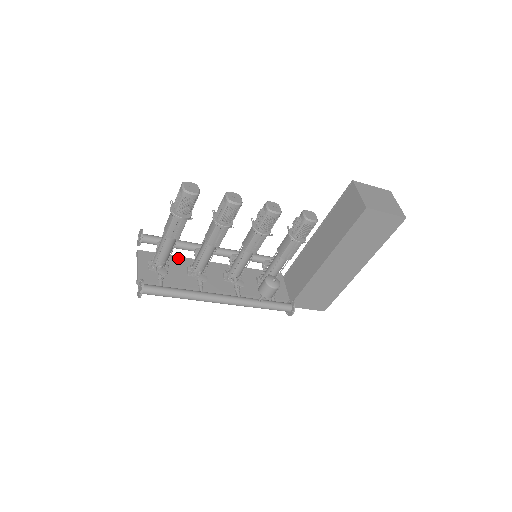
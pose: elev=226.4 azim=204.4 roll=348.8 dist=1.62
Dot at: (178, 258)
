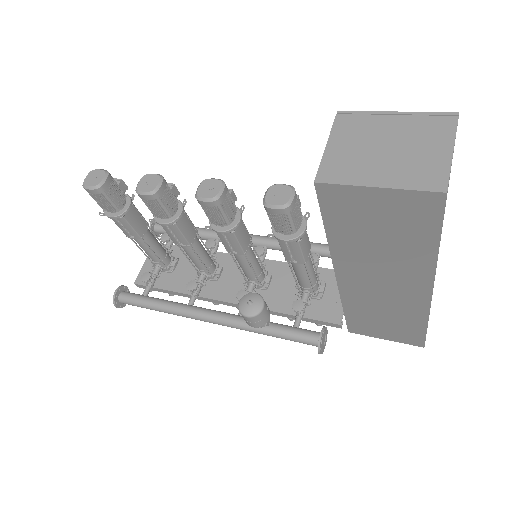
Dot at: occluded
